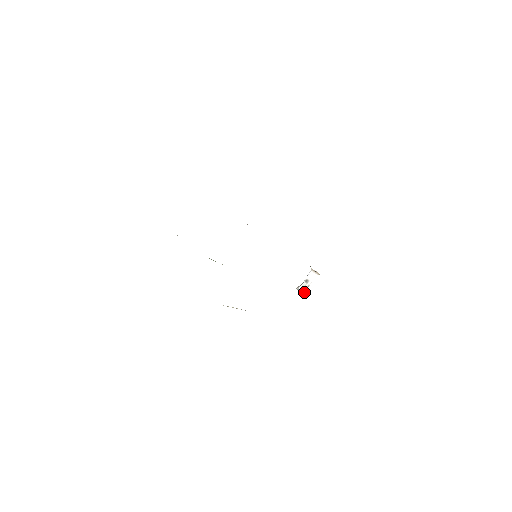
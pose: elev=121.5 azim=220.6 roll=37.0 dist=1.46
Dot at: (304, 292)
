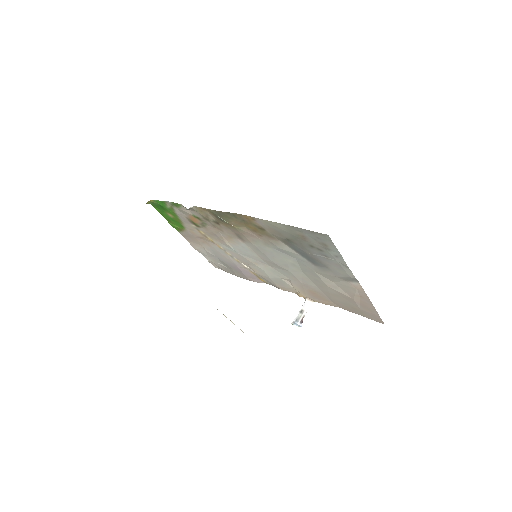
Dot at: (300, 323)
